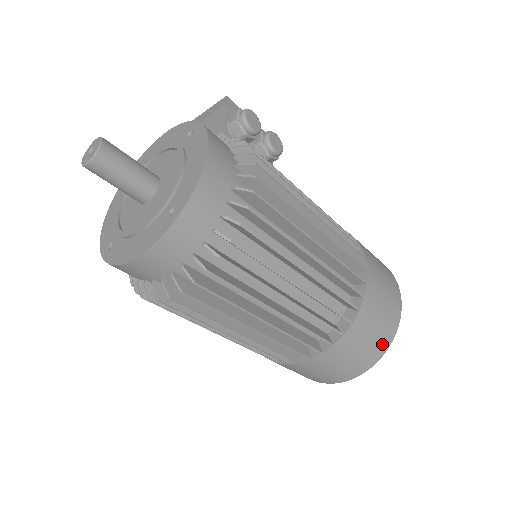
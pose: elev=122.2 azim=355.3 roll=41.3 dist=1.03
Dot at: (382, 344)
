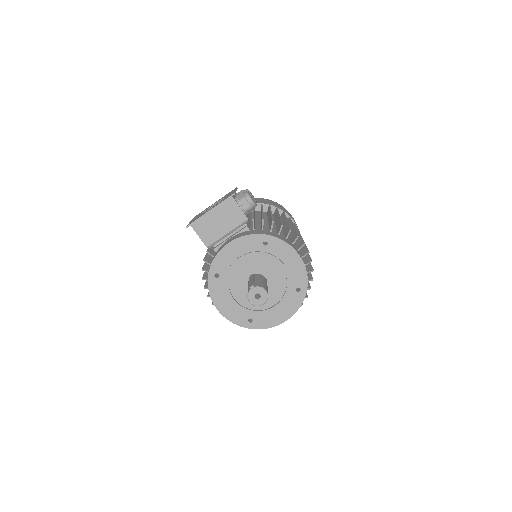
Dot at: occluded
